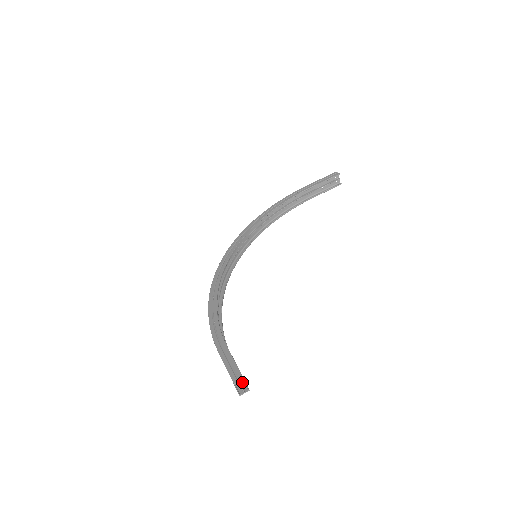
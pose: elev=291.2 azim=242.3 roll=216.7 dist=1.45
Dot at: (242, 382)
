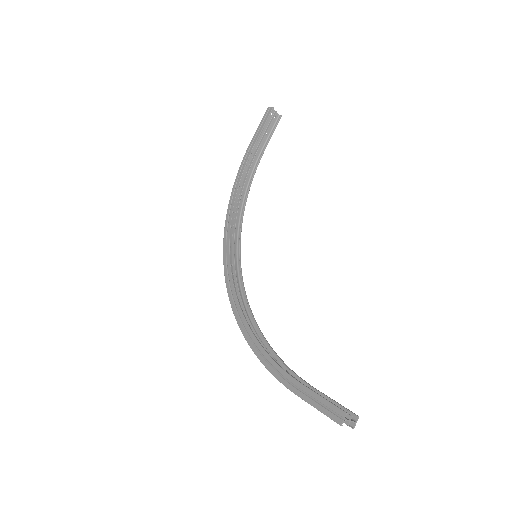
Dot at: (346, 415)
